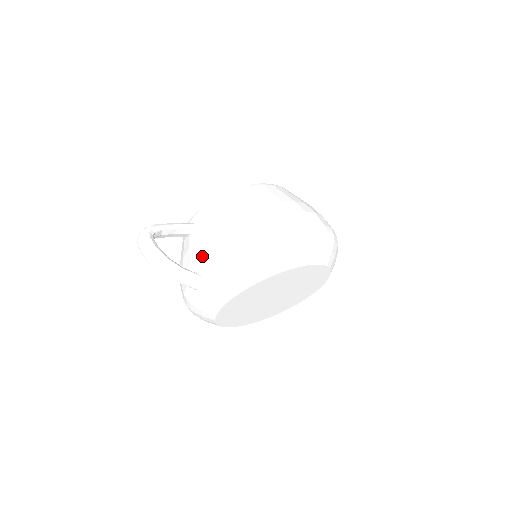
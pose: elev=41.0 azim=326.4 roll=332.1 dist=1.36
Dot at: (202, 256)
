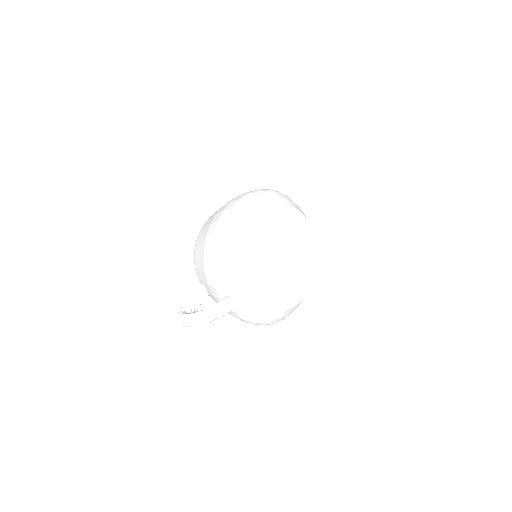
Dot at: (216, 288)
